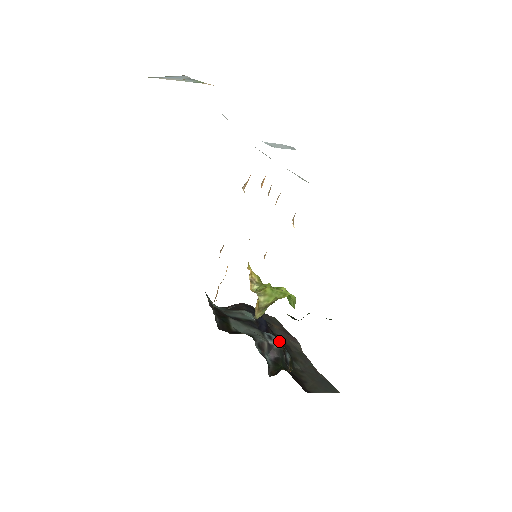
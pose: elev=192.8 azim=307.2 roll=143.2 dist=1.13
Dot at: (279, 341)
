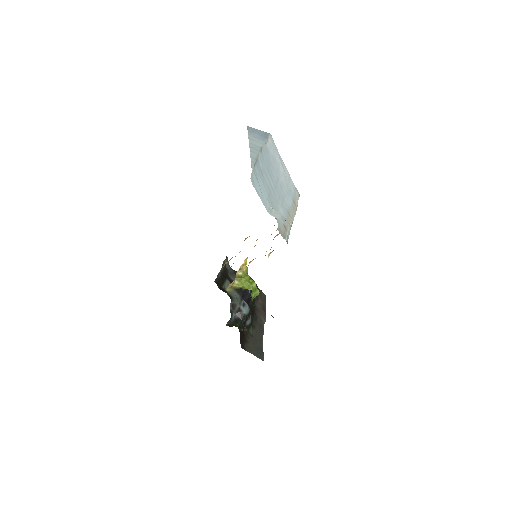
Dot at: (248, 310)
